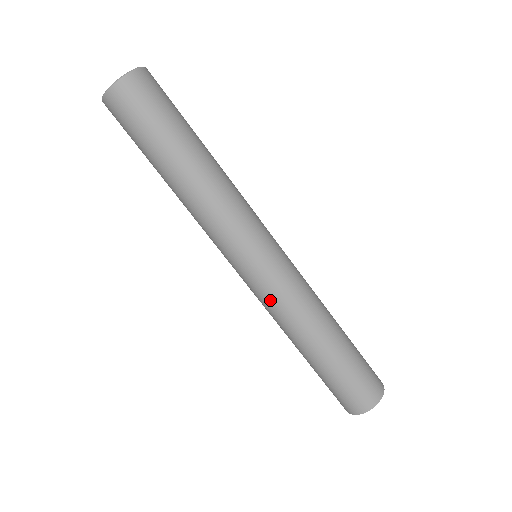
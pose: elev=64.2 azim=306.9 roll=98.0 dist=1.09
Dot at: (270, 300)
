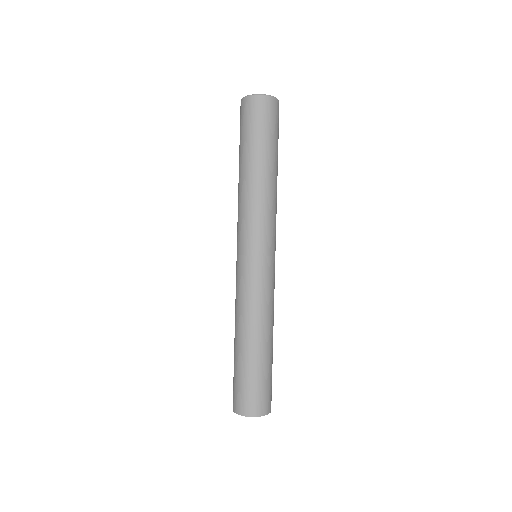
Dot at: (249, 287)
